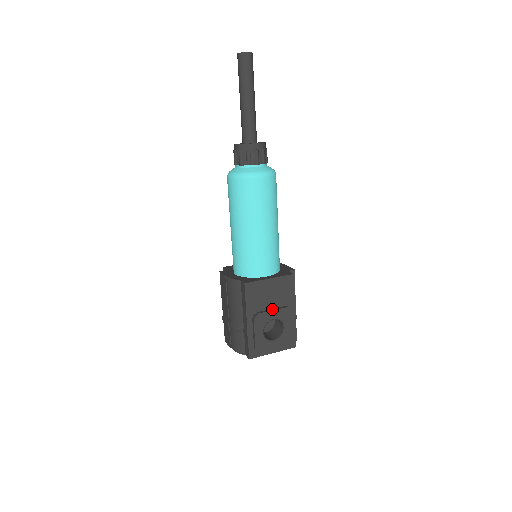
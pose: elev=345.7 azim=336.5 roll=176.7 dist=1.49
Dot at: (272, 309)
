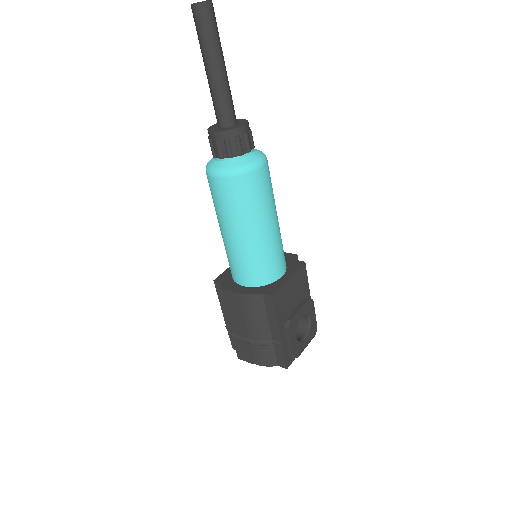
Dot at: (298, 308)
